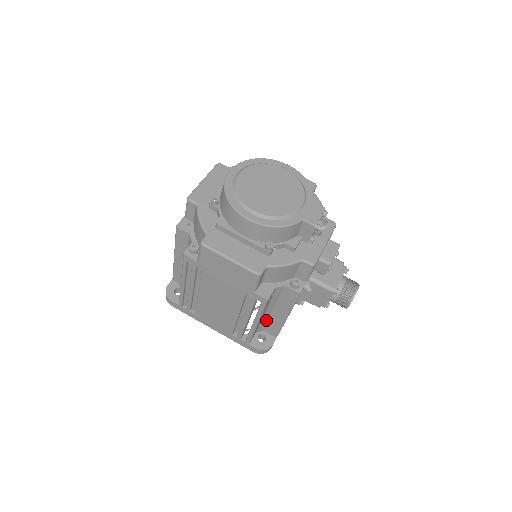
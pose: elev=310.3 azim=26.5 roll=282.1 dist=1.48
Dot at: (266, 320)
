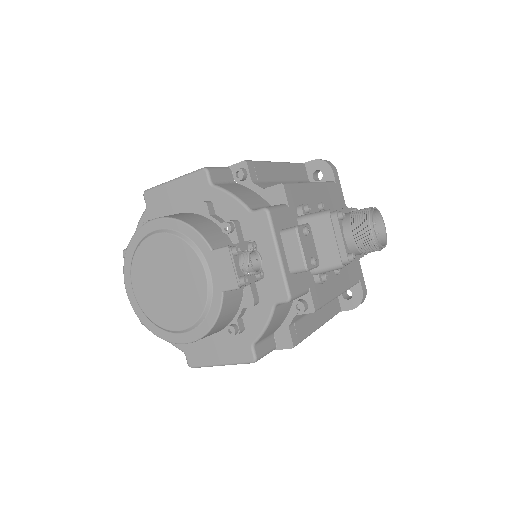
Dot at: occluded
